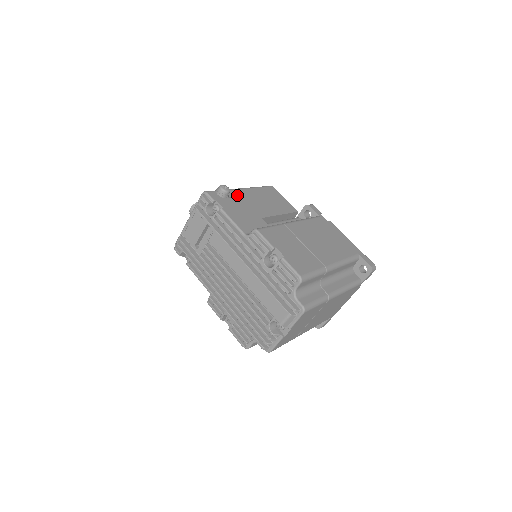
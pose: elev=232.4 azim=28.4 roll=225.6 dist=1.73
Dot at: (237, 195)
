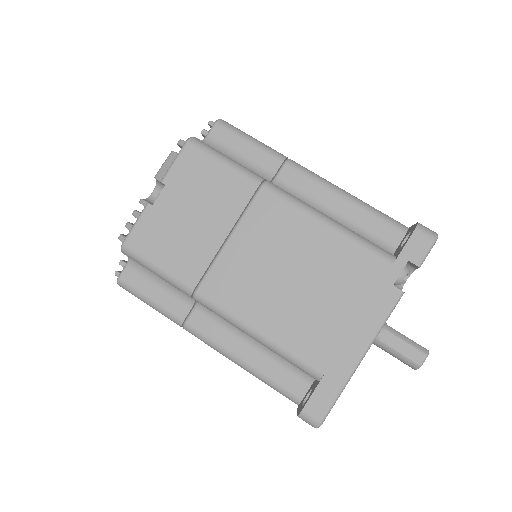
Dot at: occluded
